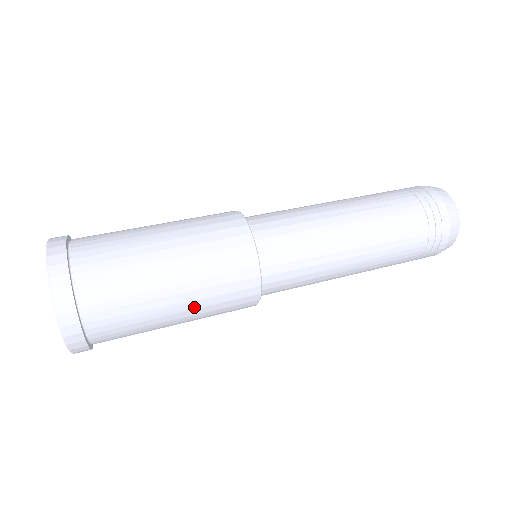
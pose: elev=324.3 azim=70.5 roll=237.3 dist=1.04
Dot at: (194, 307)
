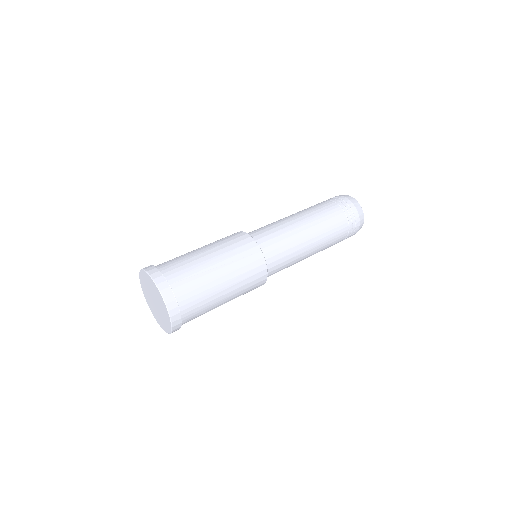
Dot at: (229, 271)
